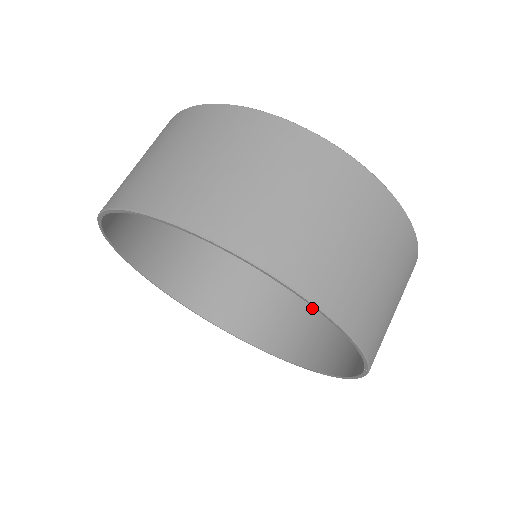
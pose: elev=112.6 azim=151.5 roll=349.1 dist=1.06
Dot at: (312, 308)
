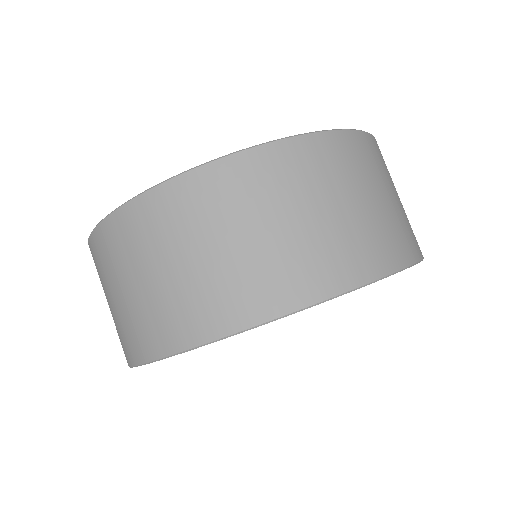
Dot at: occluded
